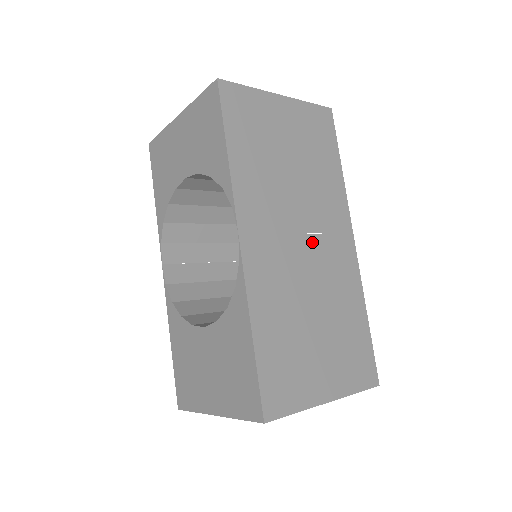
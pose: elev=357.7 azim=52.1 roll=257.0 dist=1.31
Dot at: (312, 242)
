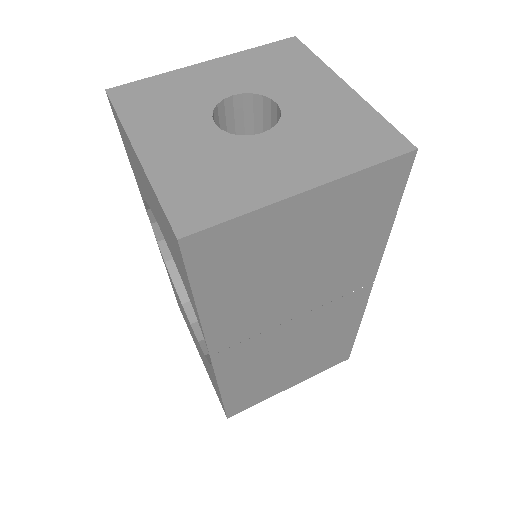
Dot at: (308, 317)
